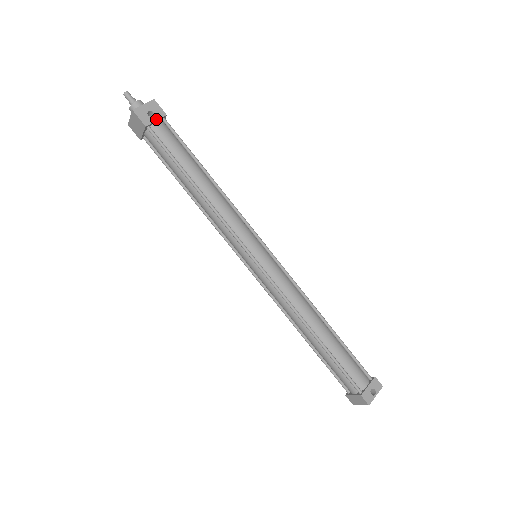
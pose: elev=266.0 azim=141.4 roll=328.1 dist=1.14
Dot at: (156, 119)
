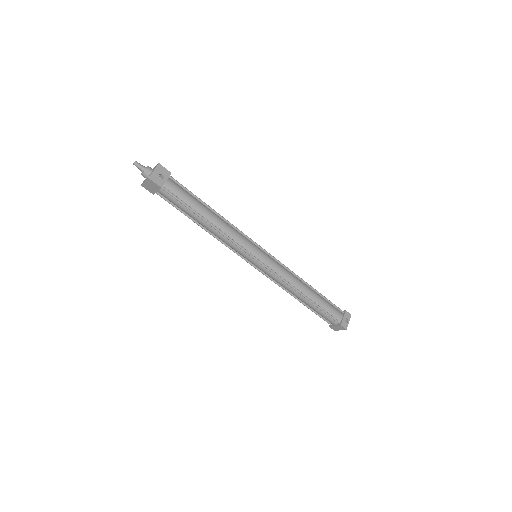
Dot at: (166, 179)
